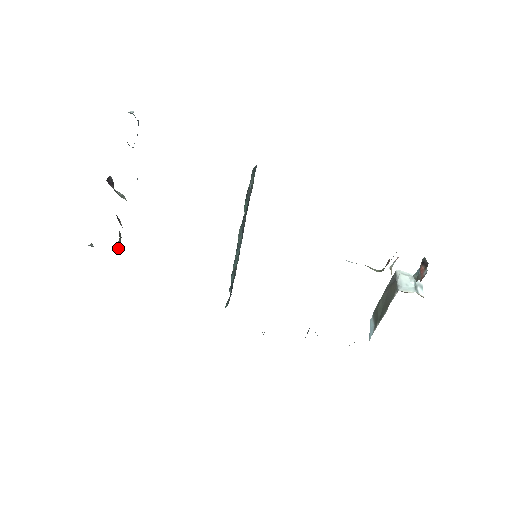
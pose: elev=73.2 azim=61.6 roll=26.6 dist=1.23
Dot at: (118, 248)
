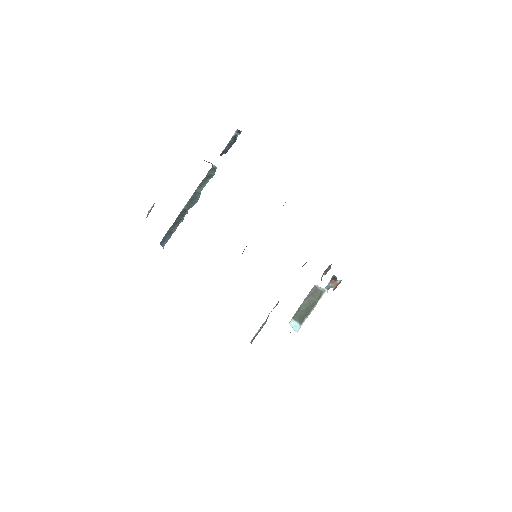
Dot at: occluded
